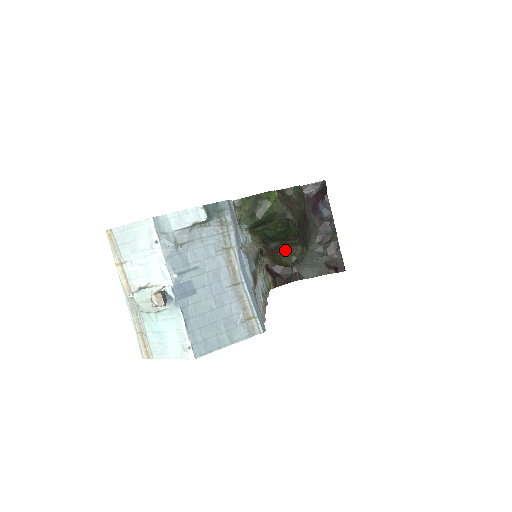
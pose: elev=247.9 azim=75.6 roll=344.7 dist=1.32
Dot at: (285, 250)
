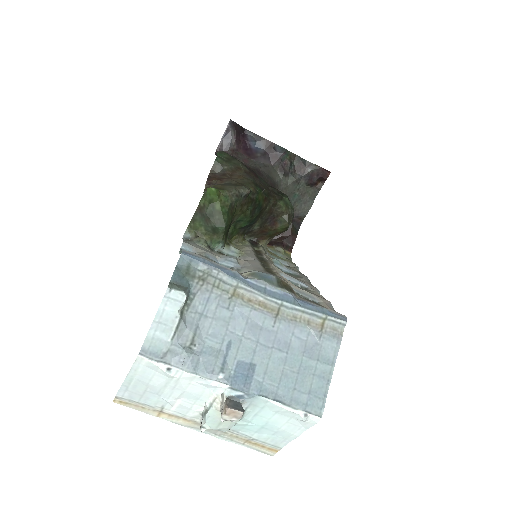
Dot at: (270, 219)
